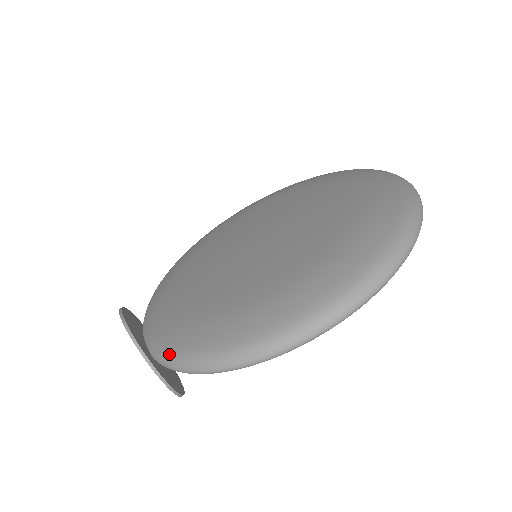
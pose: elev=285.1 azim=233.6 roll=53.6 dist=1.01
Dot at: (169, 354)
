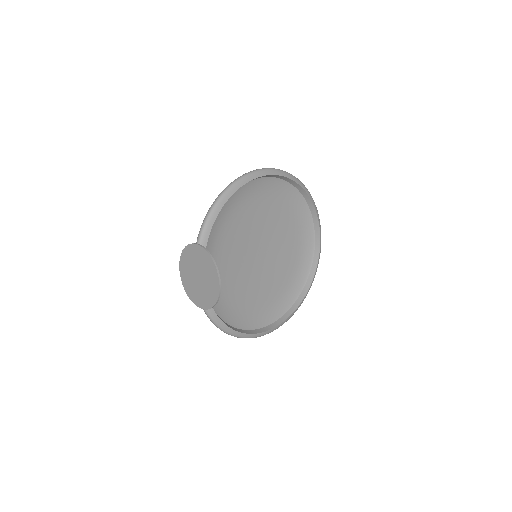
Dot at: occluded
